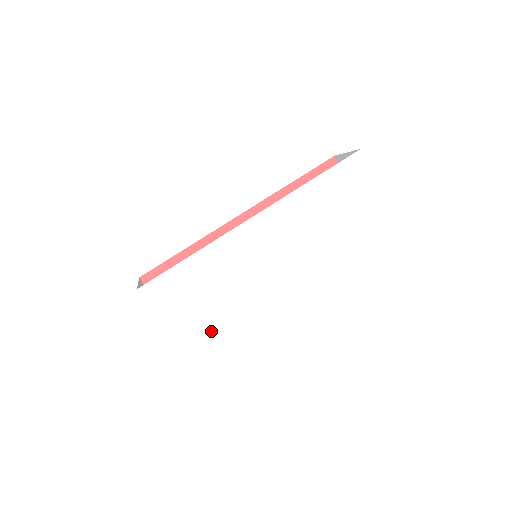
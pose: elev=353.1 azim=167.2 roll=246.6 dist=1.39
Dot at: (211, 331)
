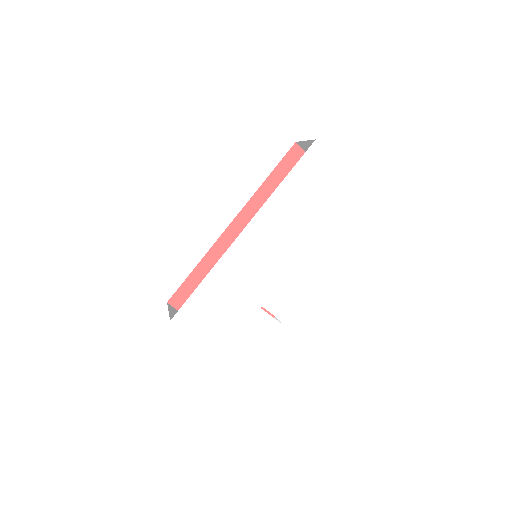
Dot at: (240, 331)
